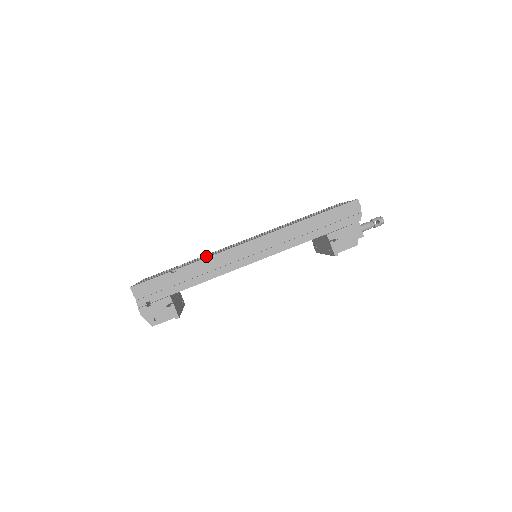
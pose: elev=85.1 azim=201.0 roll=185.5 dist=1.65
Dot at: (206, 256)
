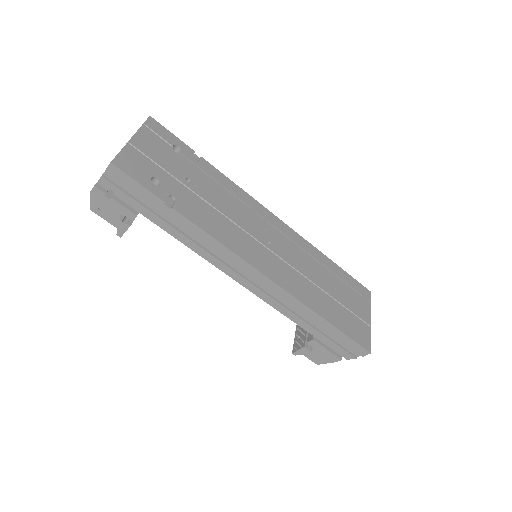
Dot at: (220, 211)
